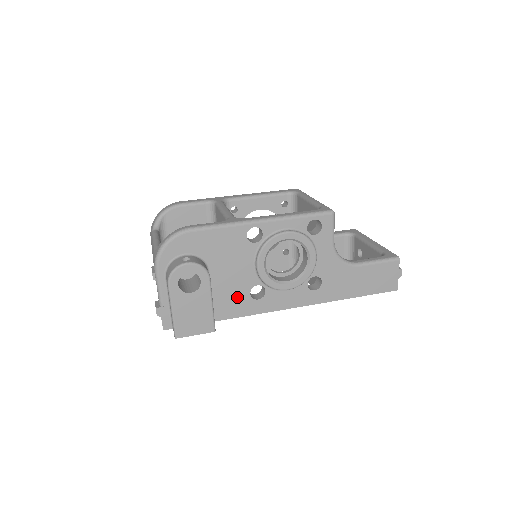
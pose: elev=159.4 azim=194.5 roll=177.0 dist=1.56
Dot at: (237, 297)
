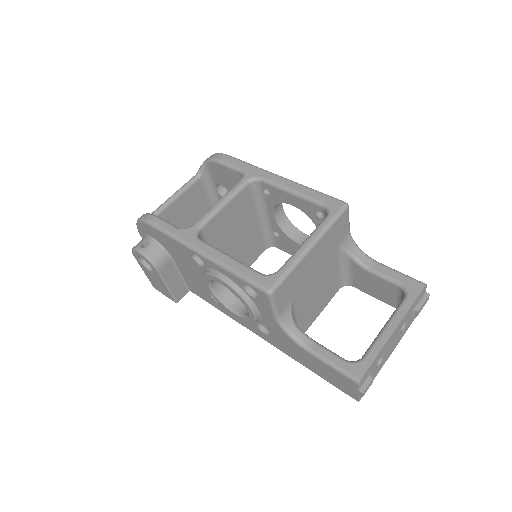
Dot at: (201, 289)
